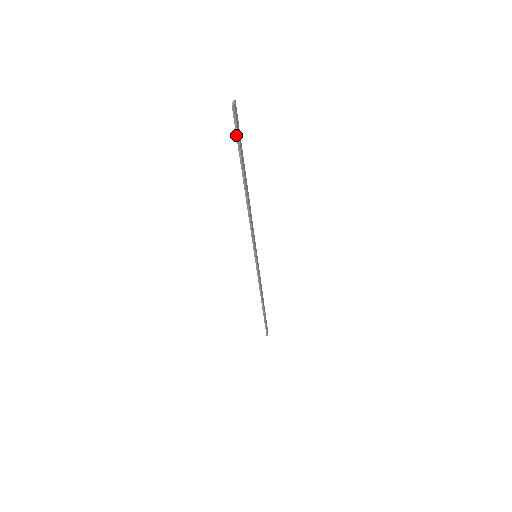
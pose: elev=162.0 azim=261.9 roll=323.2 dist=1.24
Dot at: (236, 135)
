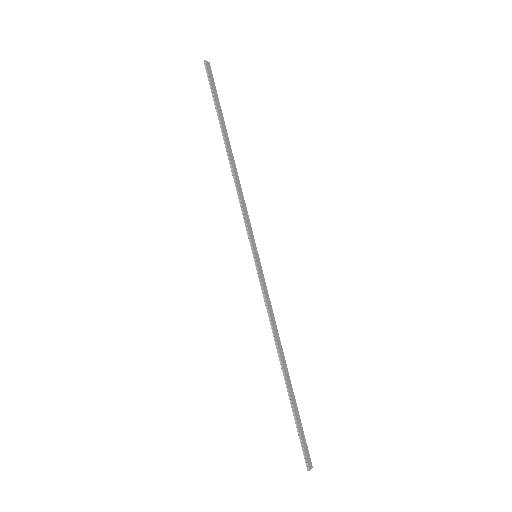
Dot at: (210, 88)
